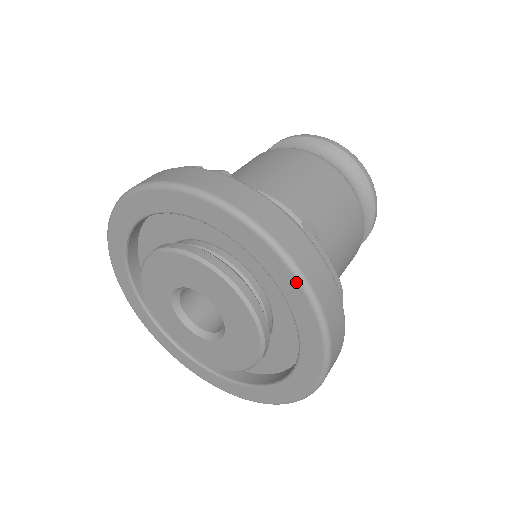
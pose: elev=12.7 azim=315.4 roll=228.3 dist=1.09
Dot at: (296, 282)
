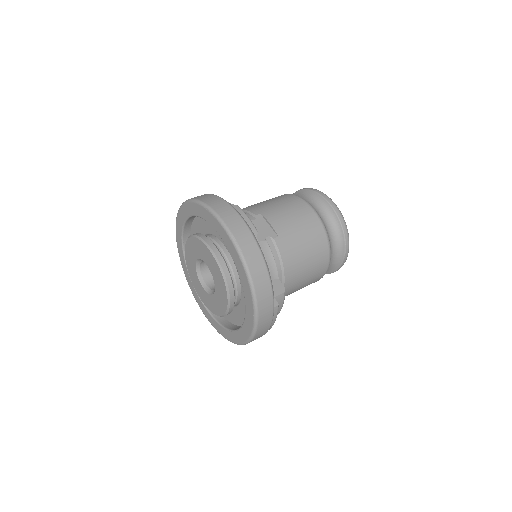
Dot at: (217, 222)
